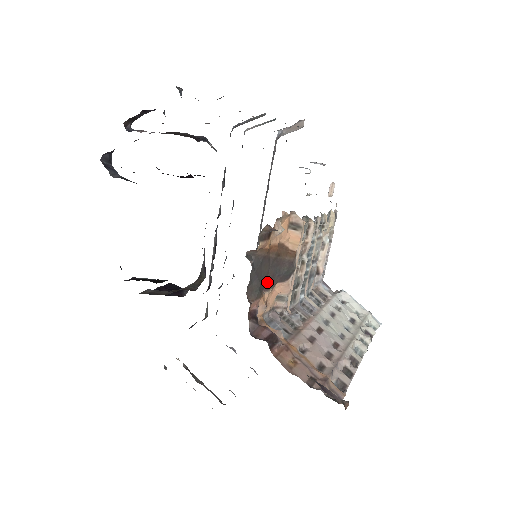
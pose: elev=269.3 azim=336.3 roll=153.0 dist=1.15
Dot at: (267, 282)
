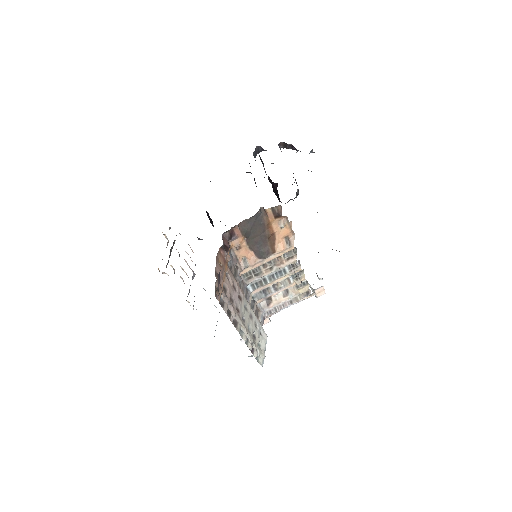
Dot at: (251, 240)
